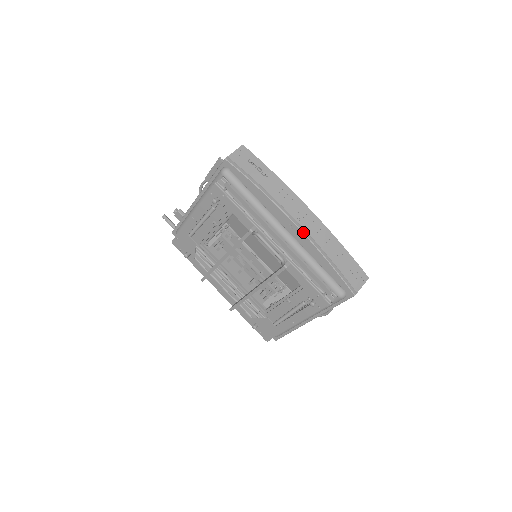
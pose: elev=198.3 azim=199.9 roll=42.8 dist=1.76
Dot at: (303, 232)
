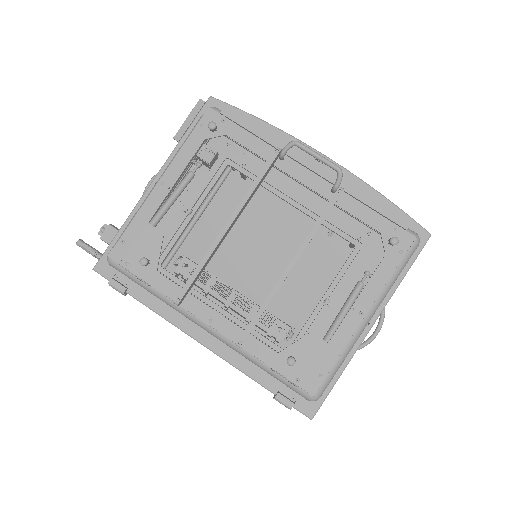
Dot at: occluded
